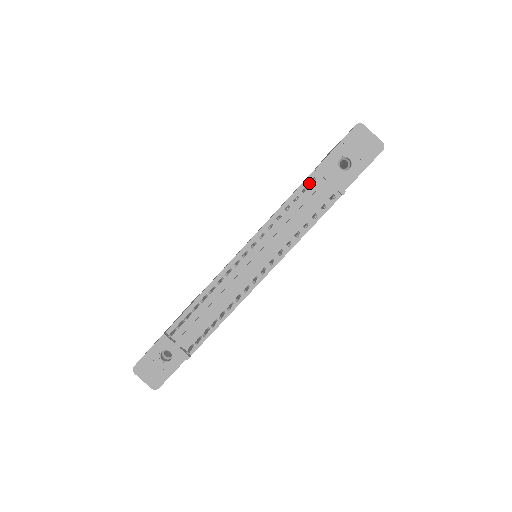
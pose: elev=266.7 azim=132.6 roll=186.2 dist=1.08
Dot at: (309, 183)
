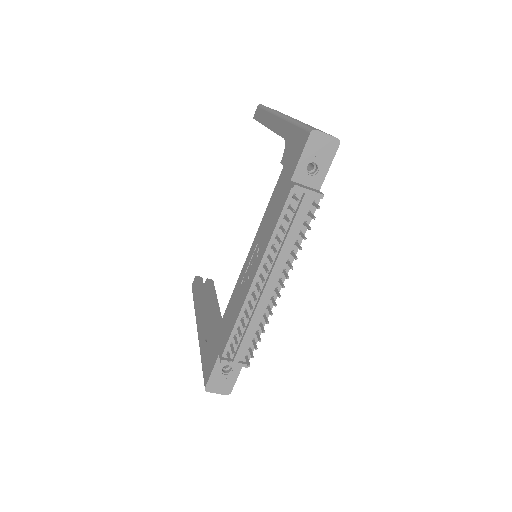
Dot at: (291, 200)
